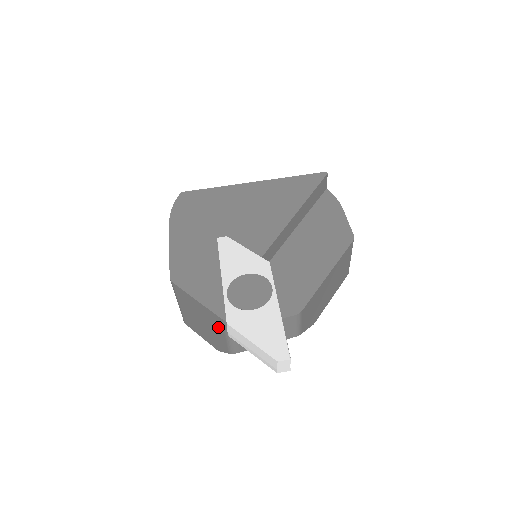
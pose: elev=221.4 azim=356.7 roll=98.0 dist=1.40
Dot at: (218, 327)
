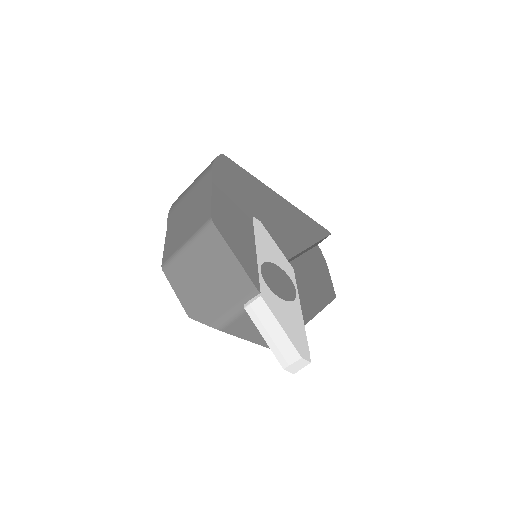
Dot at: (234, 294)
